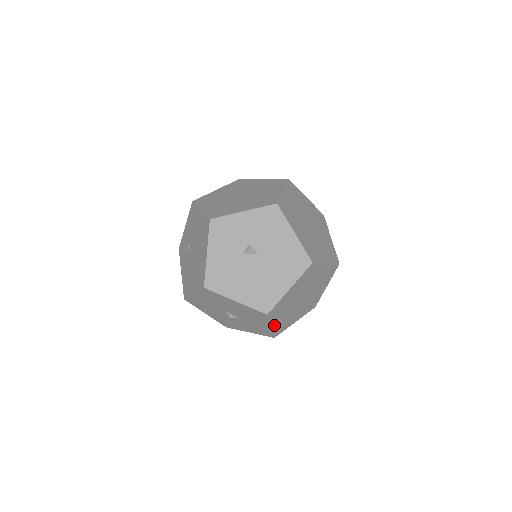
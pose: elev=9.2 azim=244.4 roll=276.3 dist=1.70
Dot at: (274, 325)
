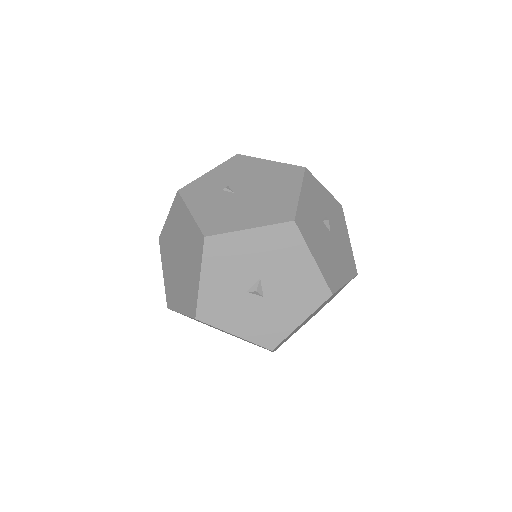
Dot at: (299, 325)
